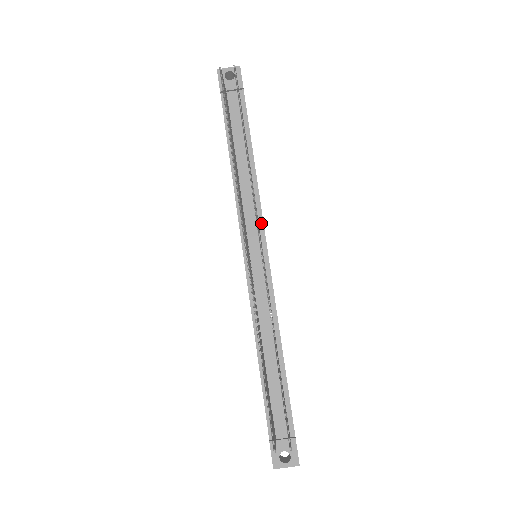
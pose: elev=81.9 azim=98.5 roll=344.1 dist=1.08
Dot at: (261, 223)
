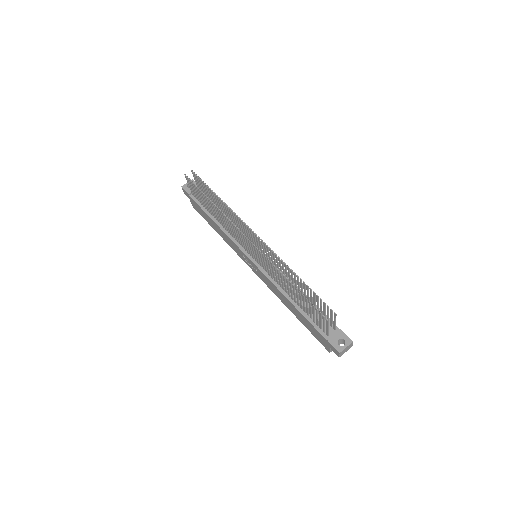
Dot at: occluded
